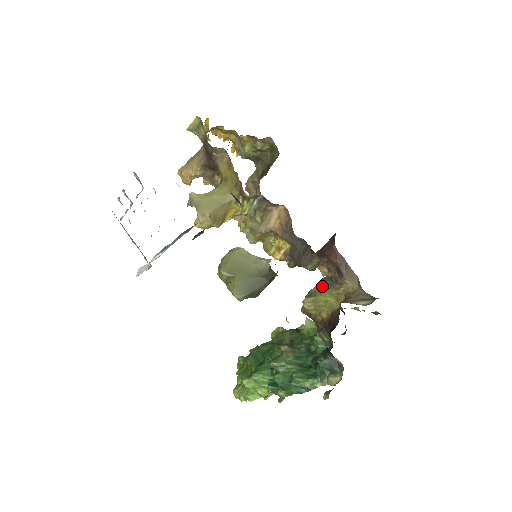
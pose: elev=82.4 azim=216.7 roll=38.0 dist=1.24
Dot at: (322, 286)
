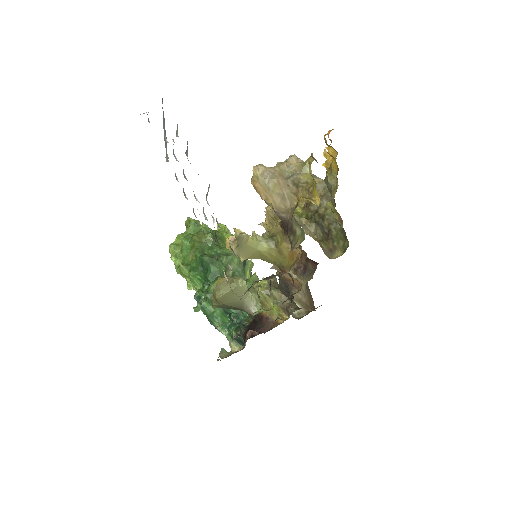
Dot at: (279, 300)
